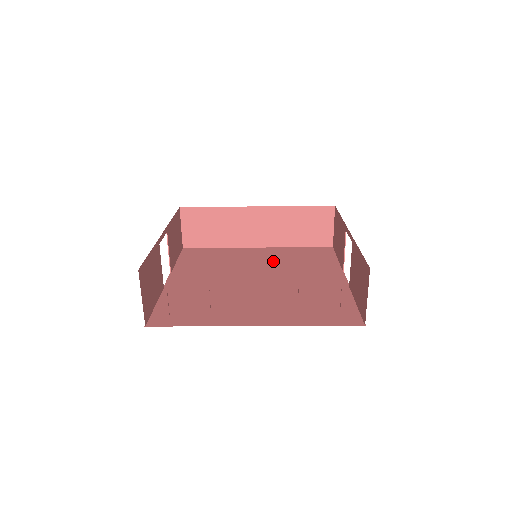
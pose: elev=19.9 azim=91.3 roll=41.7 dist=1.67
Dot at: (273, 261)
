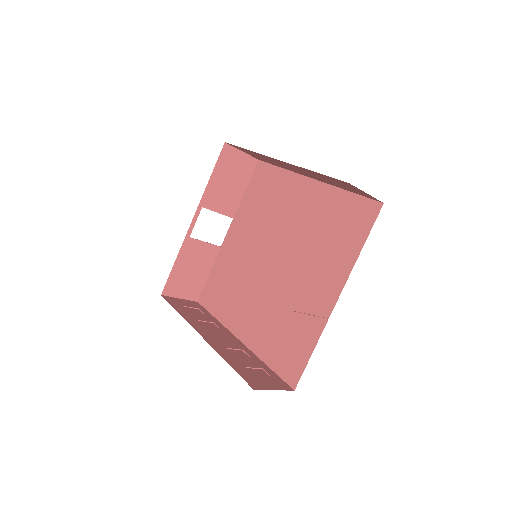
Dot at: (304, 224)
